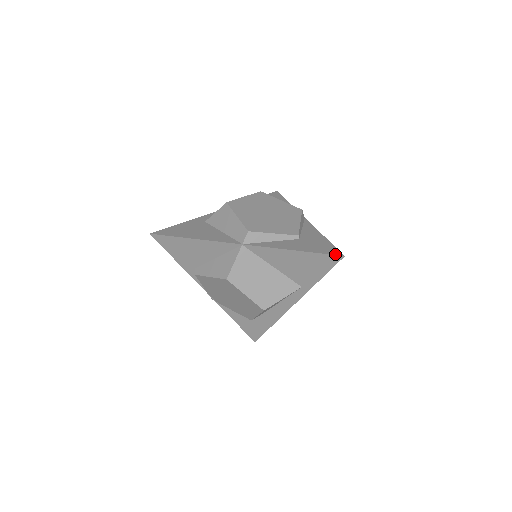
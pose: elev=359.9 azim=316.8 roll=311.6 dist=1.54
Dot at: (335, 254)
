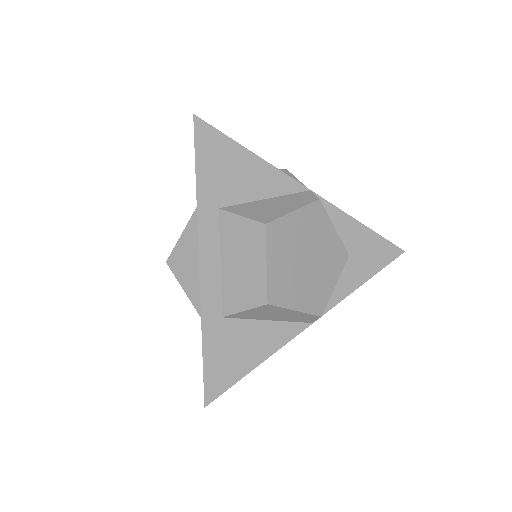
Dot at: (397, 256)
